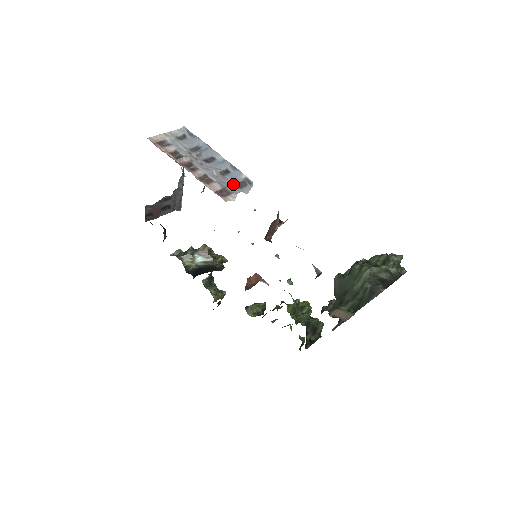
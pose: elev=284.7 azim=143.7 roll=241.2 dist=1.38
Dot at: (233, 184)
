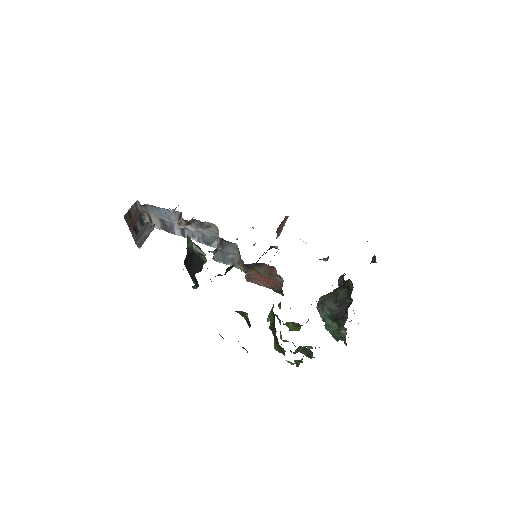
Dot at: occluded
